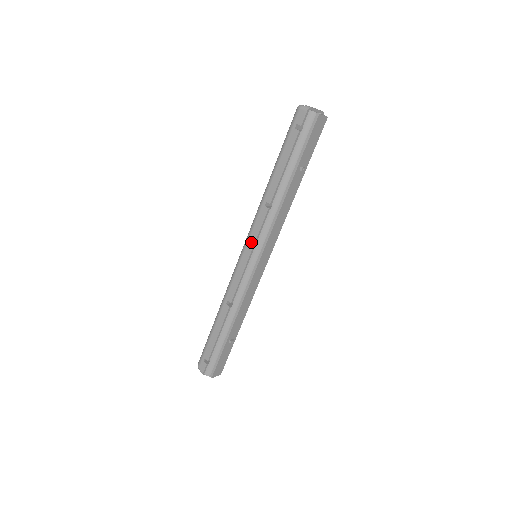
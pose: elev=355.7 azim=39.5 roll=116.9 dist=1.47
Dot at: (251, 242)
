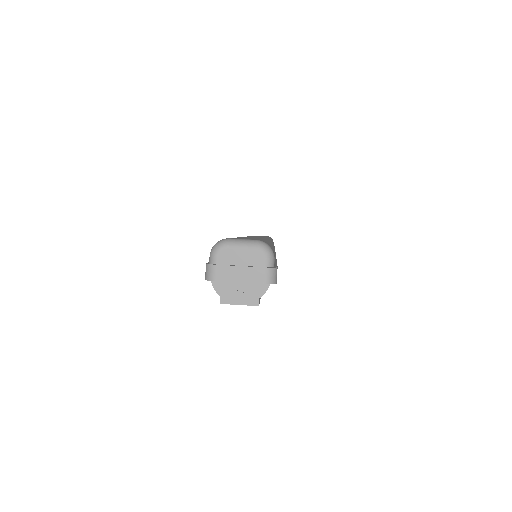
Dot at: occluded
